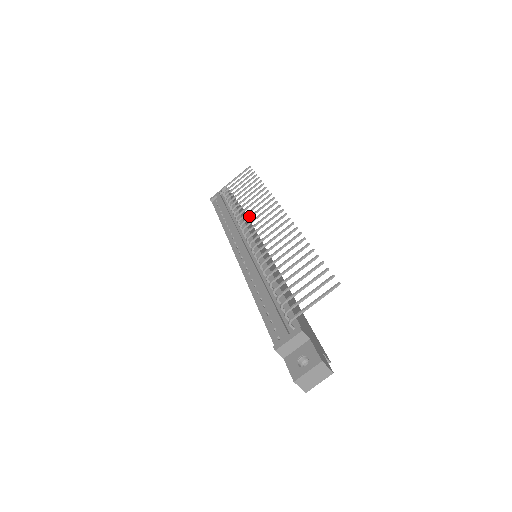
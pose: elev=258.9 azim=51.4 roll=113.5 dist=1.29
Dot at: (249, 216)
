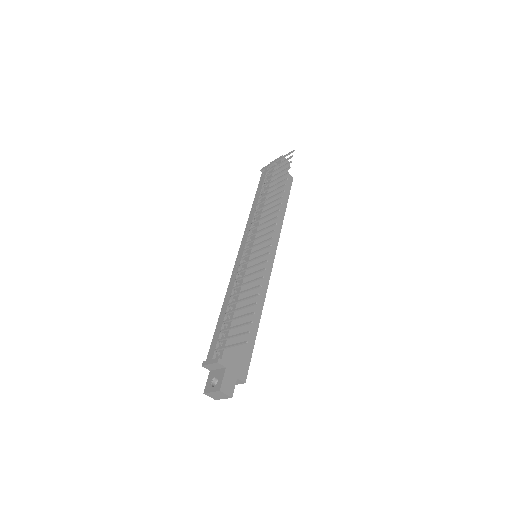
Dot at: (259, 219)
